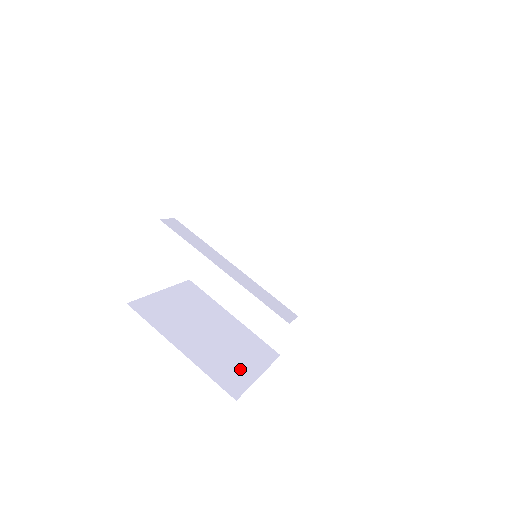
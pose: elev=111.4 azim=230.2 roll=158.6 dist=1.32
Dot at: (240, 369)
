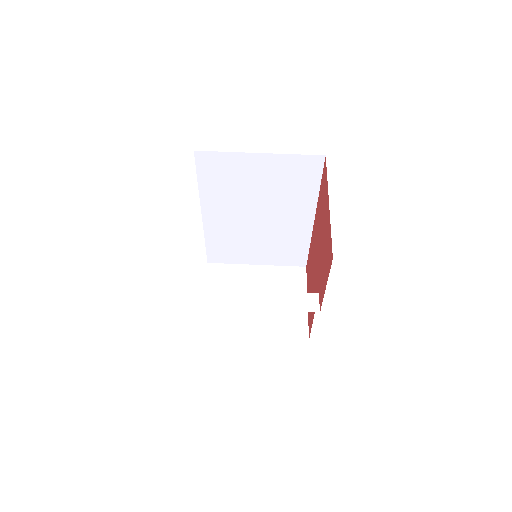
Dot at: (293, 311)
